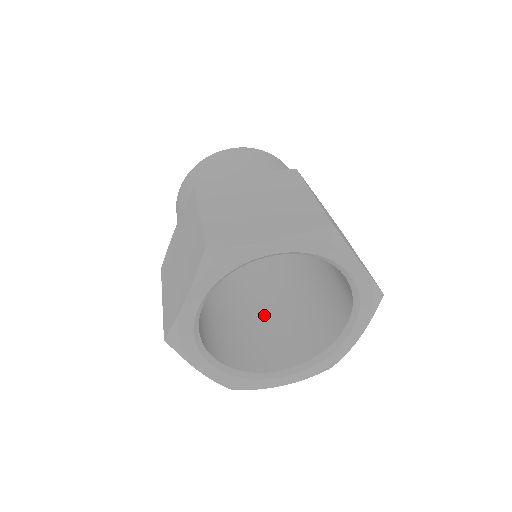
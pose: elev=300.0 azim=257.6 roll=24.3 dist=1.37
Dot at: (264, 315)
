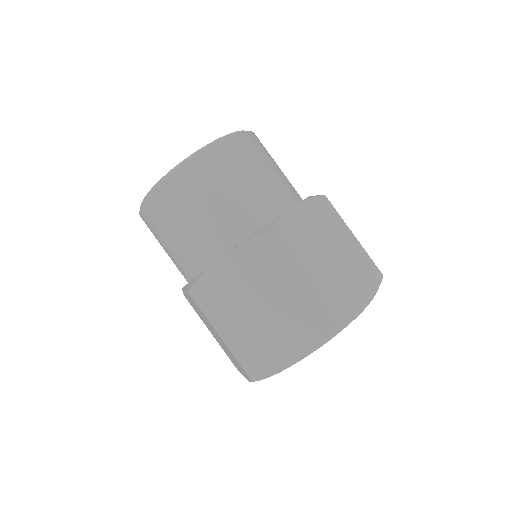
Dot at: occluded
